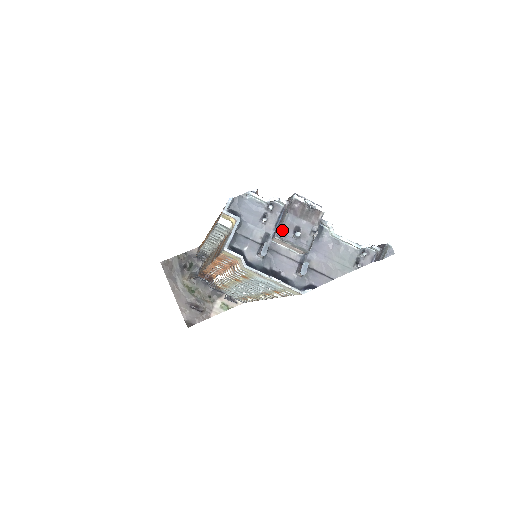
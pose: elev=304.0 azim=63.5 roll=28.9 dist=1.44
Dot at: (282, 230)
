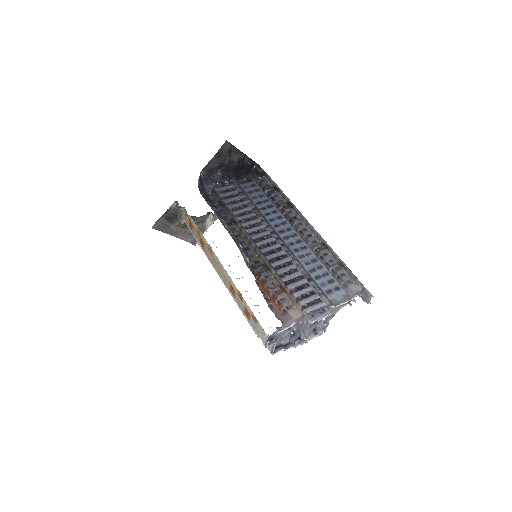
Dot at: (306, 336)
